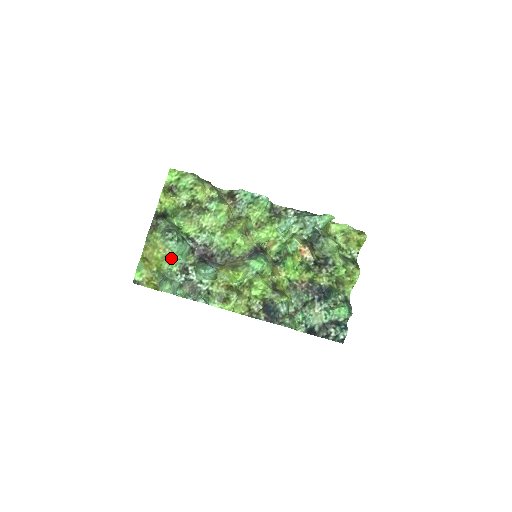
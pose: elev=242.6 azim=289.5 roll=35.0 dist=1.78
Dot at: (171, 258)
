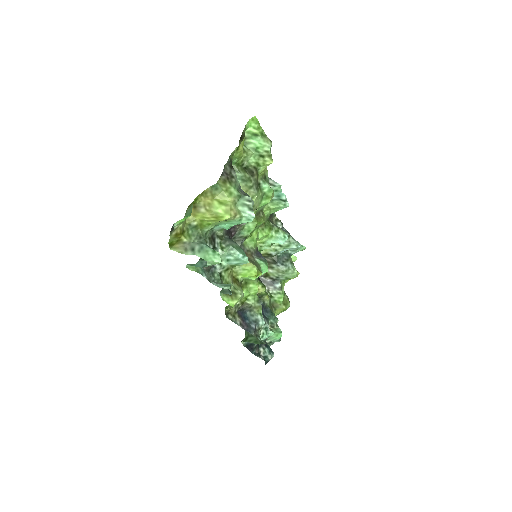
Dot at: (221, 222)
